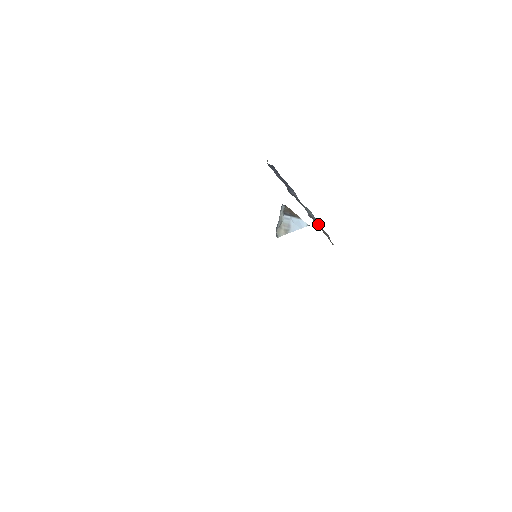
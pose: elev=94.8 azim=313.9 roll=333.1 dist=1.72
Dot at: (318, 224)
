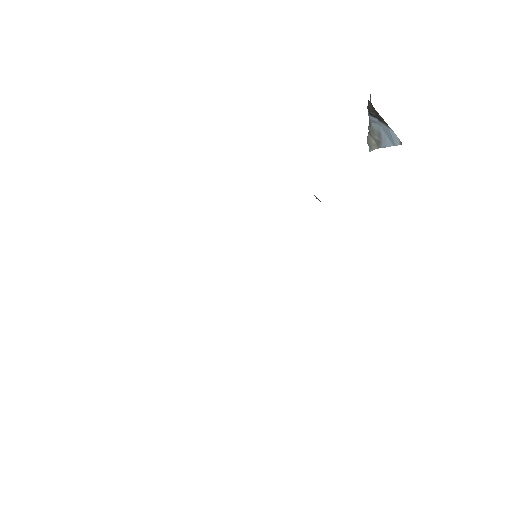
Dot at: occluded
